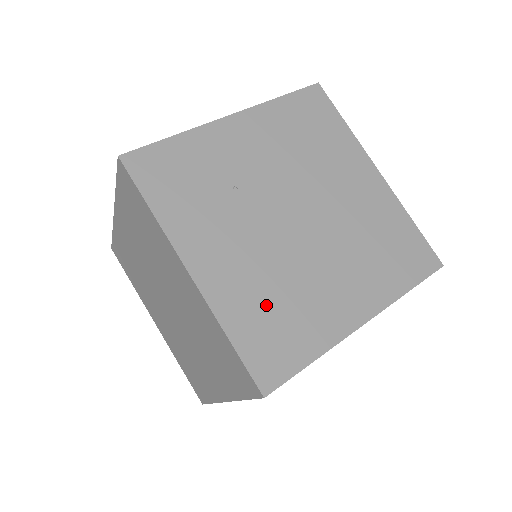
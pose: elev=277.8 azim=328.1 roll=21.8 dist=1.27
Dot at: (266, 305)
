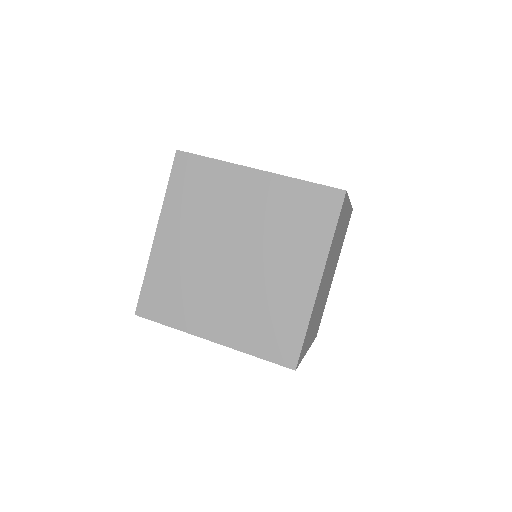
Dot at: occluded
